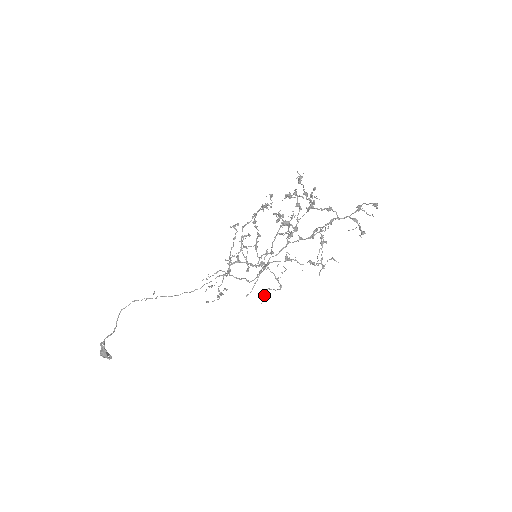
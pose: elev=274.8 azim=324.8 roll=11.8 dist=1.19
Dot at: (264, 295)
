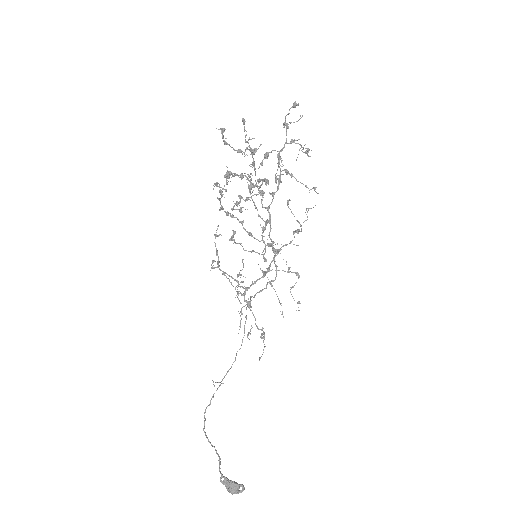
Dot at: occluded
